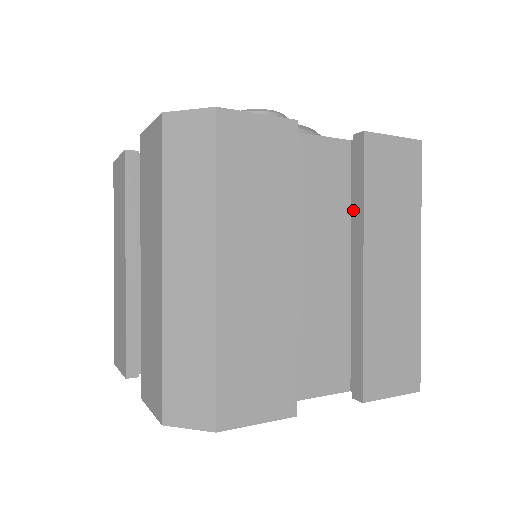
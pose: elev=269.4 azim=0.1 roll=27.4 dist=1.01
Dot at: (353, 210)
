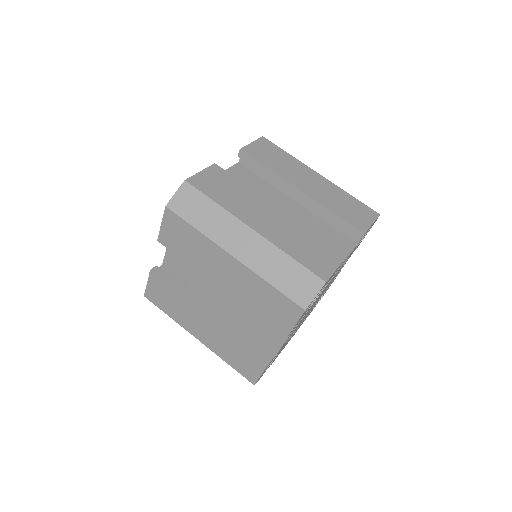
Dot at: (271, 179)
